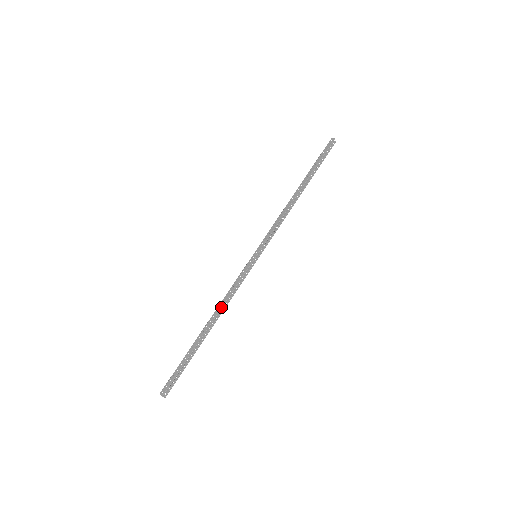
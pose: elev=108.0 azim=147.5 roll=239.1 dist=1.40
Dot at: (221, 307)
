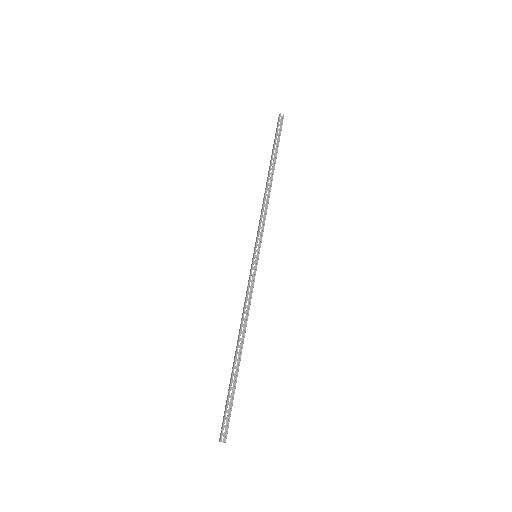
Dot at: (241, 322)
